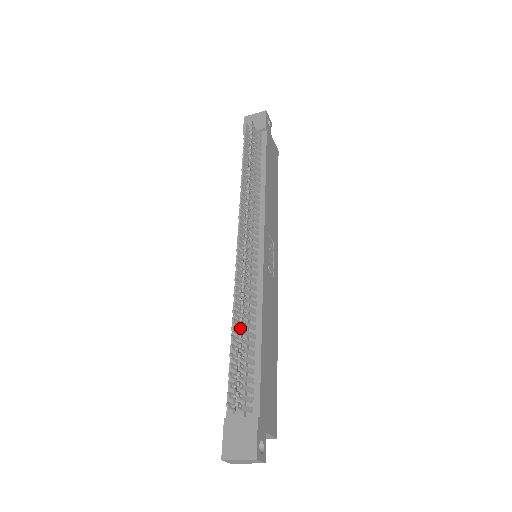
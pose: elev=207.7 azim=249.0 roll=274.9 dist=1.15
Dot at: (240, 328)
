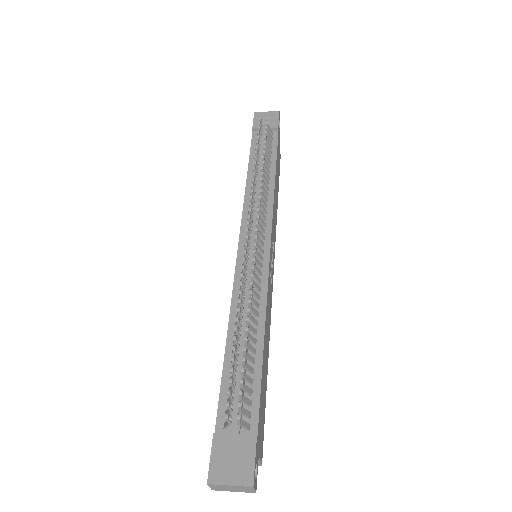
Dot at: (246, 328)
